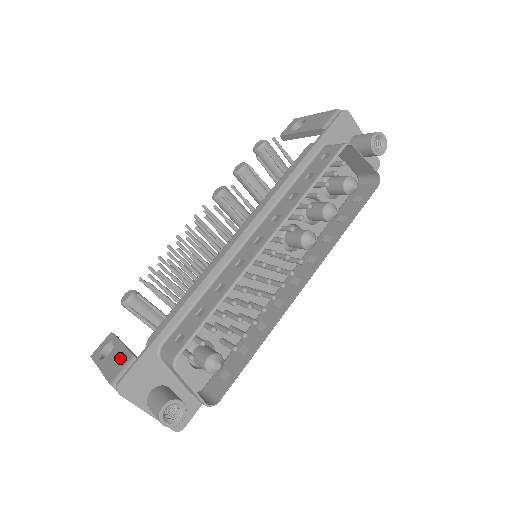
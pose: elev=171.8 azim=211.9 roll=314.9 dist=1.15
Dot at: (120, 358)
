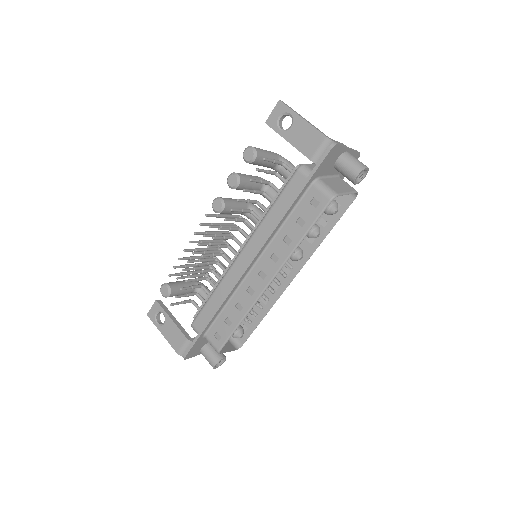
Dot at: (177, 335)
